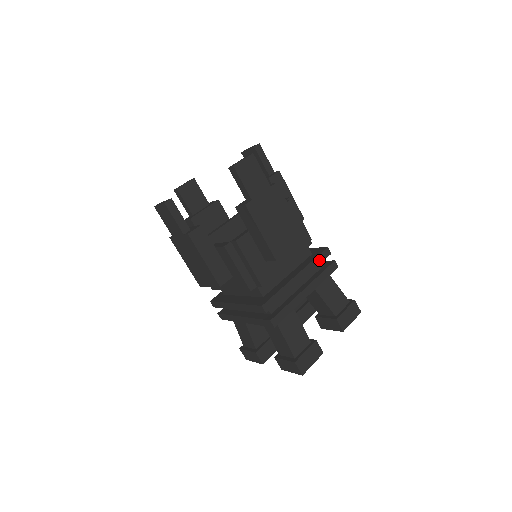
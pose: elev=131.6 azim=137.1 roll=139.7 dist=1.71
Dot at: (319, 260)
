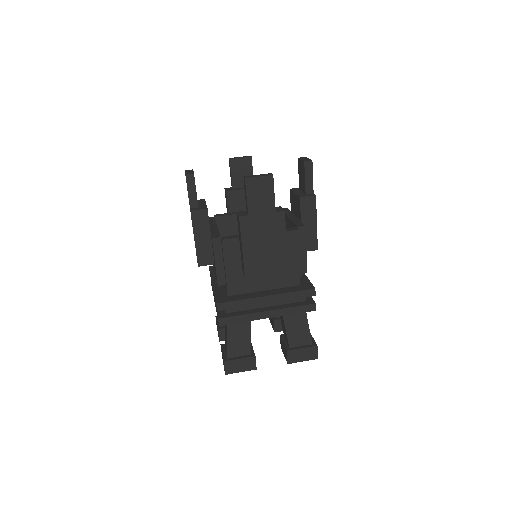
Dot at: (298, 295)
